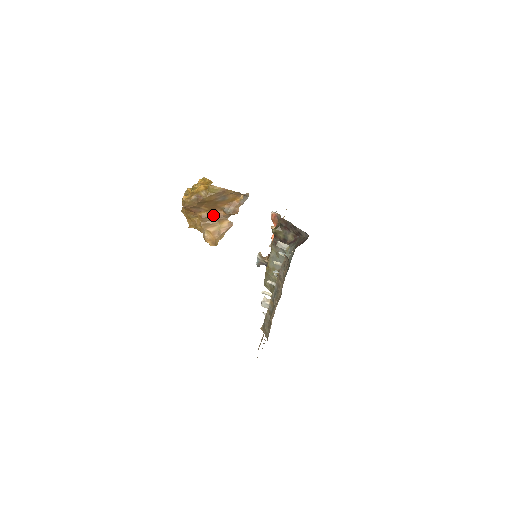
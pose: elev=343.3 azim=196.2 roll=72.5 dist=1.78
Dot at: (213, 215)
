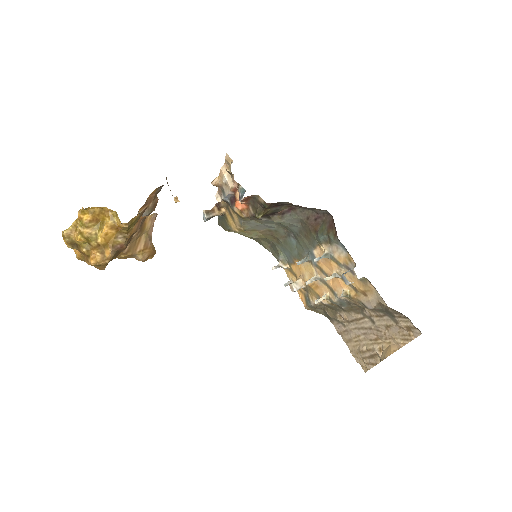
Dot at: (132, 232)
